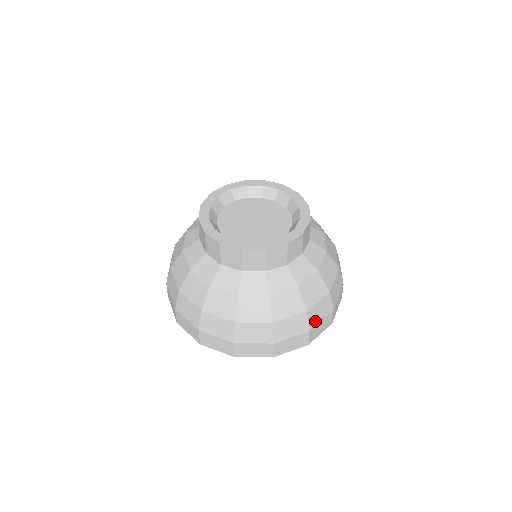
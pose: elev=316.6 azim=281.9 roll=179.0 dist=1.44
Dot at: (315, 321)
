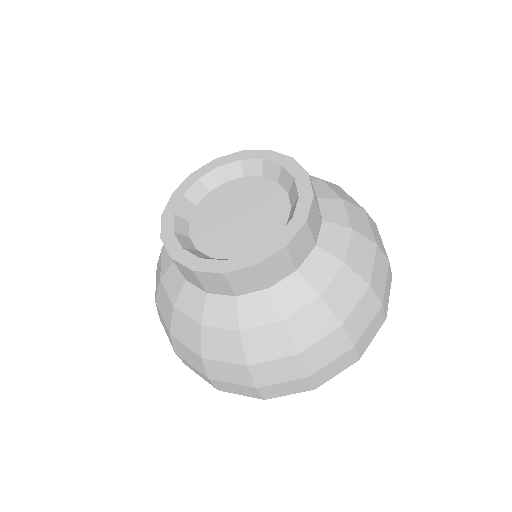
Dot at: (382, 247)
